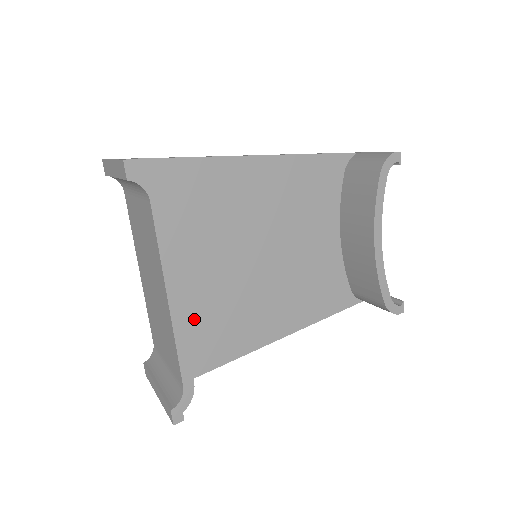
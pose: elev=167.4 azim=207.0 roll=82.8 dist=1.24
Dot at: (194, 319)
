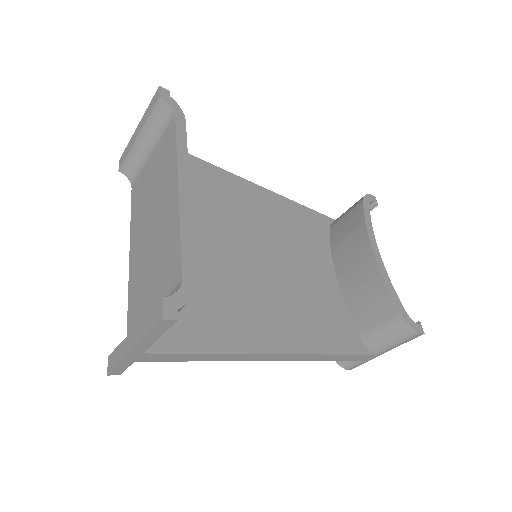
Dot at: occluded
